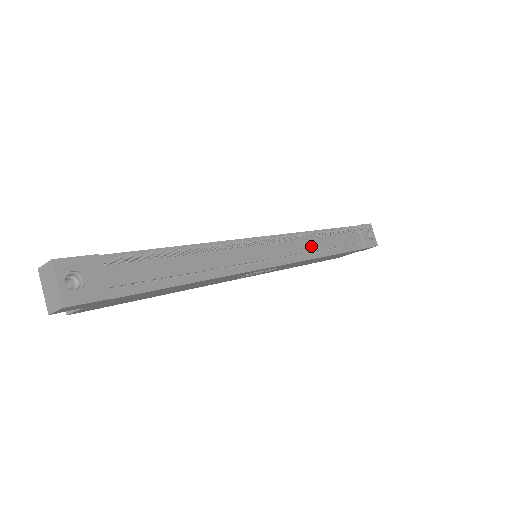
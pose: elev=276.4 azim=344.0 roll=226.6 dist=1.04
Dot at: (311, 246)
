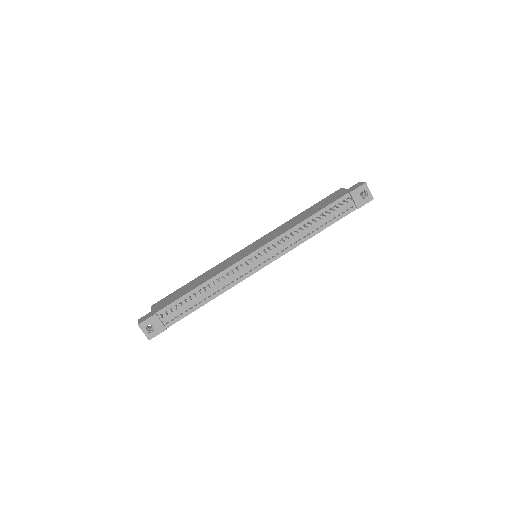
Dot at: (296, 237)
